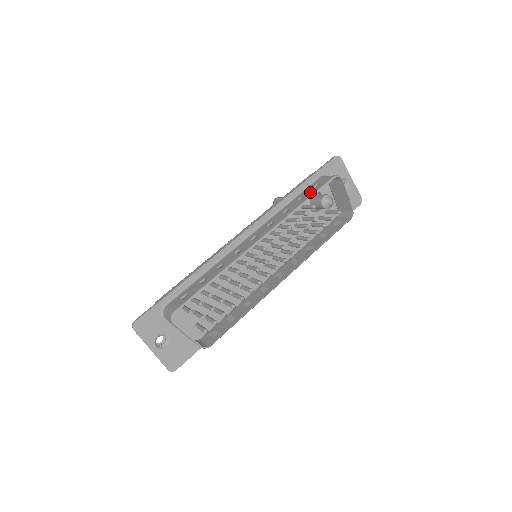
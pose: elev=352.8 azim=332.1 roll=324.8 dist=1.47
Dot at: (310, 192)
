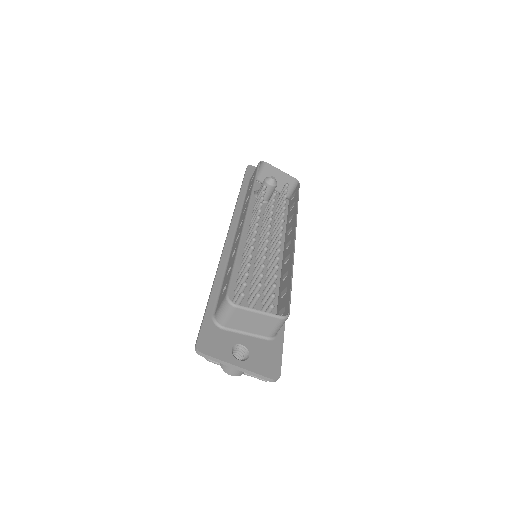
Dot at: (252, 181)
